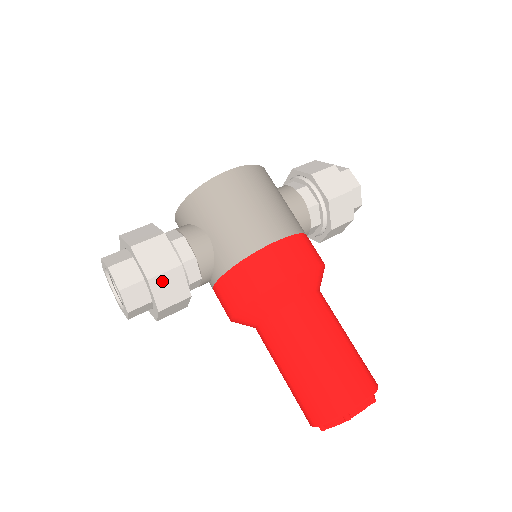
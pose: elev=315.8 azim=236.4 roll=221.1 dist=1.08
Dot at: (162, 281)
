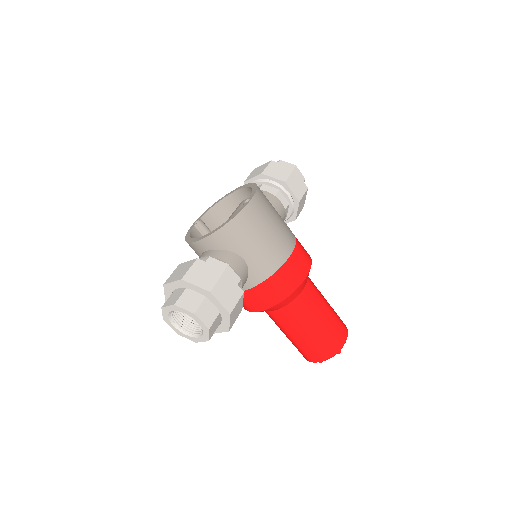
Dot at: (235, 310)
